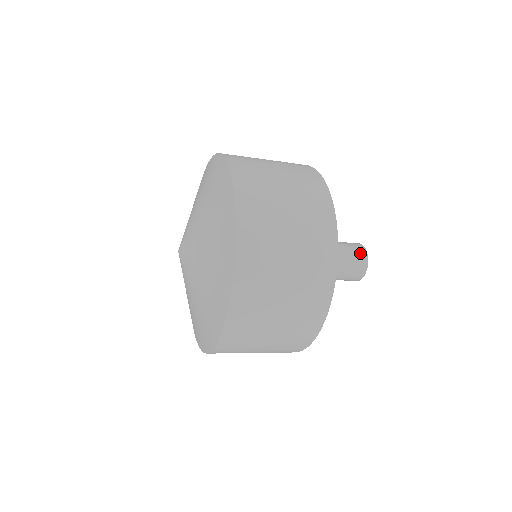
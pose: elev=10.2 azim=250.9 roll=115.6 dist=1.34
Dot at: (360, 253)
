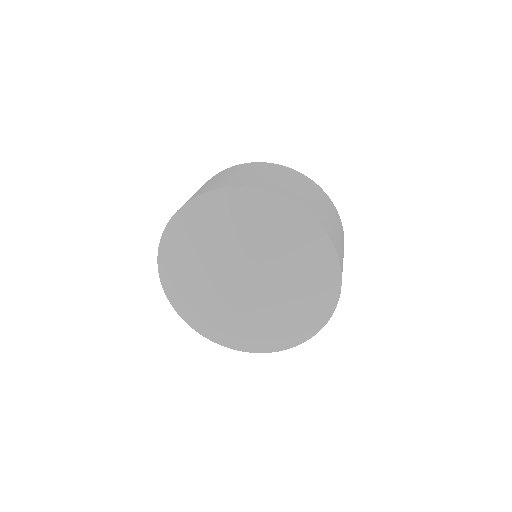
Dot at: occluded
